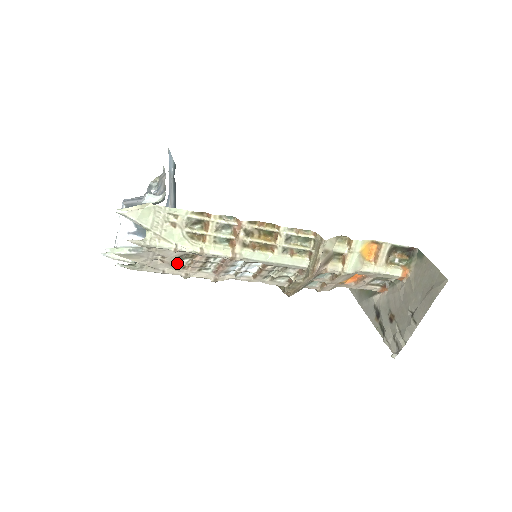
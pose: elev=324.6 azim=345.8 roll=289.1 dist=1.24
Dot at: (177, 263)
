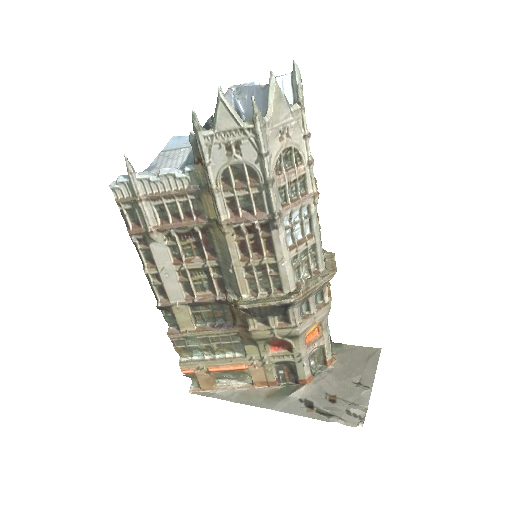
Dot at: (283, 156)
